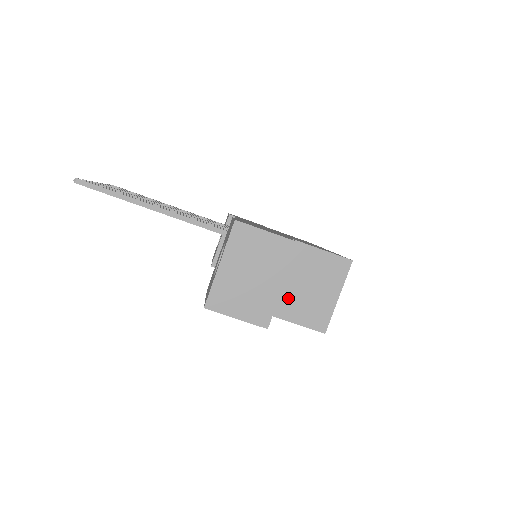
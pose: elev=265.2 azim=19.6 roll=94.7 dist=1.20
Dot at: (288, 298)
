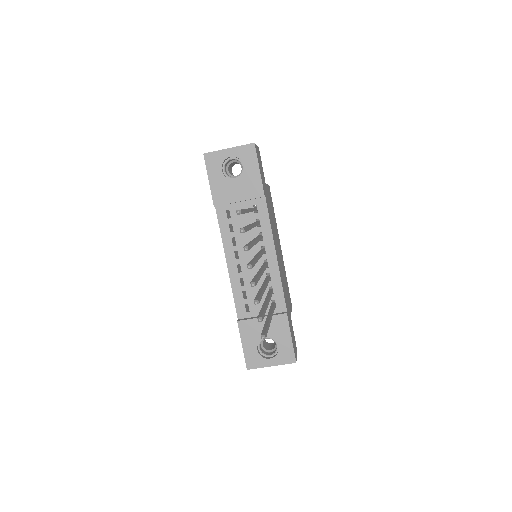
Dot at: occluded
